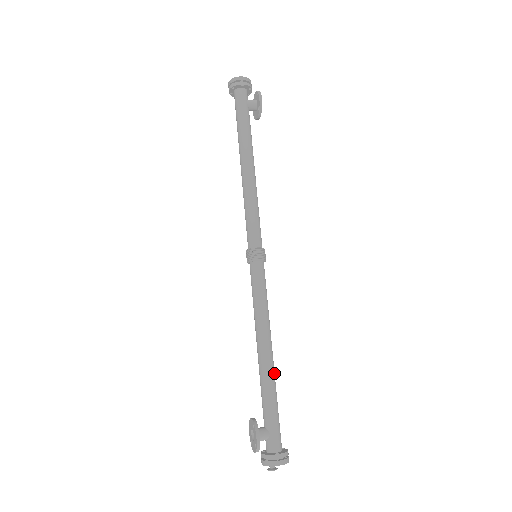
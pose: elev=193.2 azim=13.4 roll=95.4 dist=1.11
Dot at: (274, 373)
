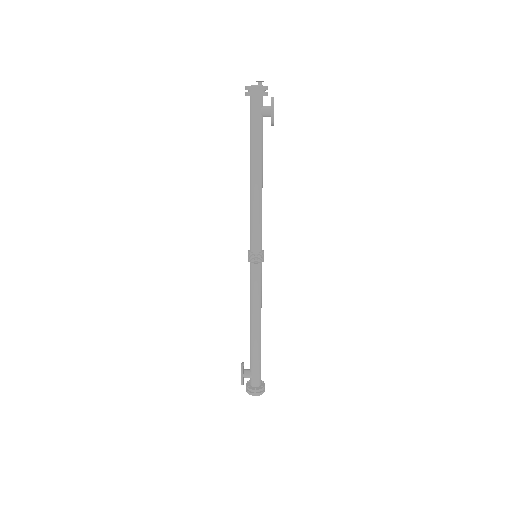
Dot at: (260, 340)
